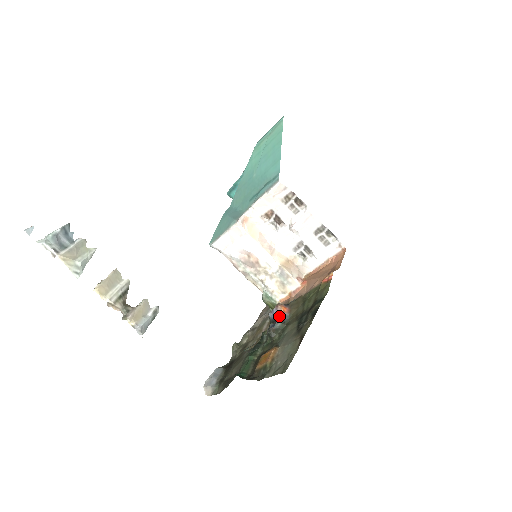
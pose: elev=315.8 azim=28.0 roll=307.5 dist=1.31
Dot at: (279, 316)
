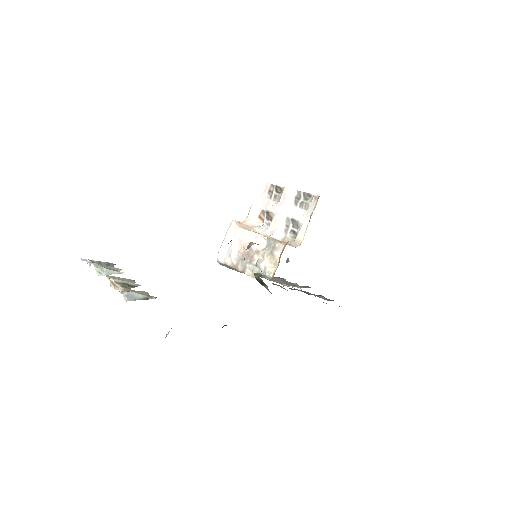
Dot at: (249, 247)
